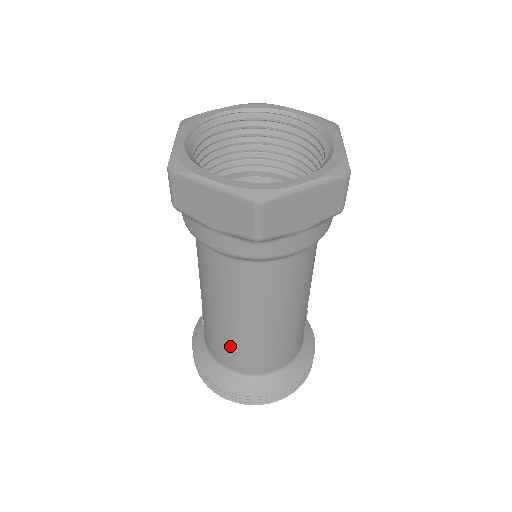
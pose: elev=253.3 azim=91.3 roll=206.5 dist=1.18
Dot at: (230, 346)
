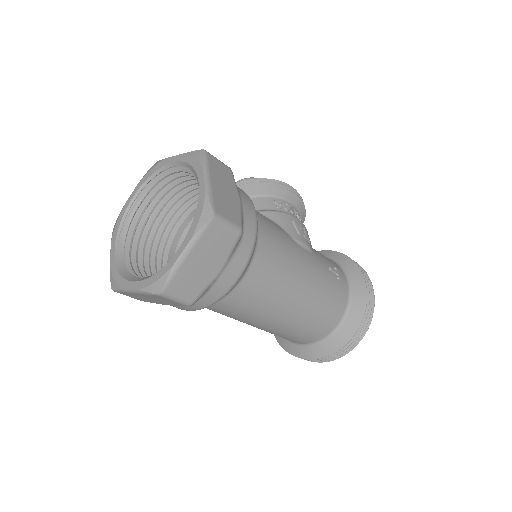
Dot at: (281, 335)
